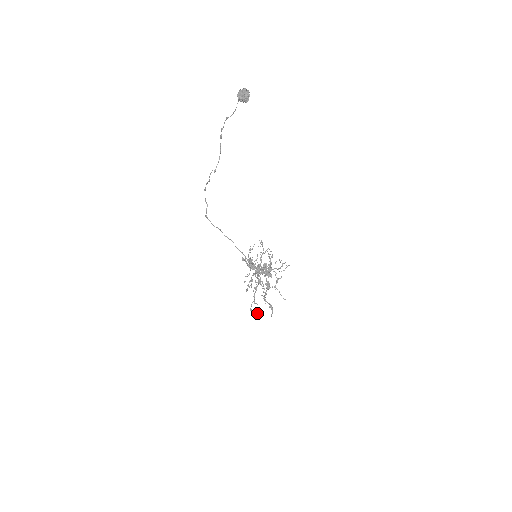
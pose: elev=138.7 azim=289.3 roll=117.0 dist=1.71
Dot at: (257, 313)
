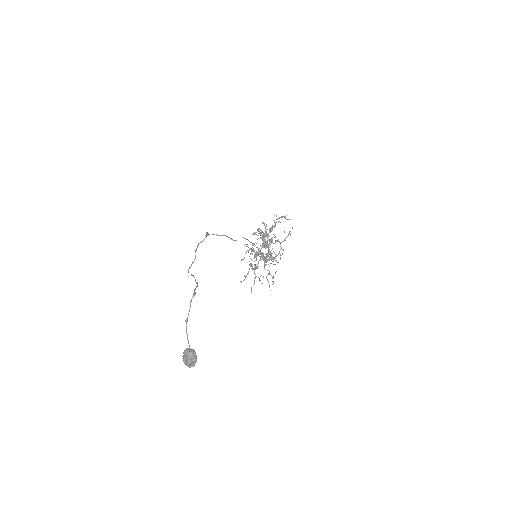
Dot at: occluded
